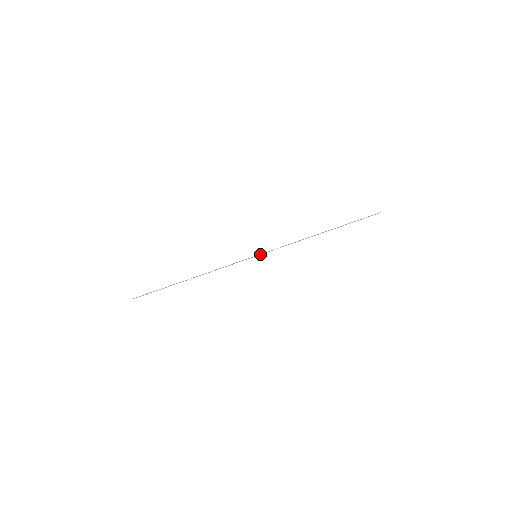
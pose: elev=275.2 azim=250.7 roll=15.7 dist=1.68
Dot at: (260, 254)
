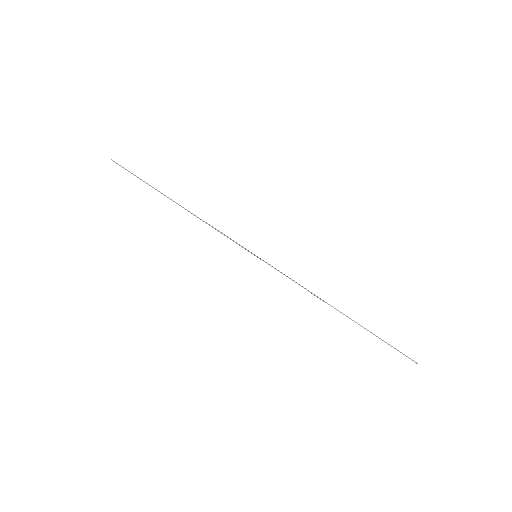
Dot at: occluded
